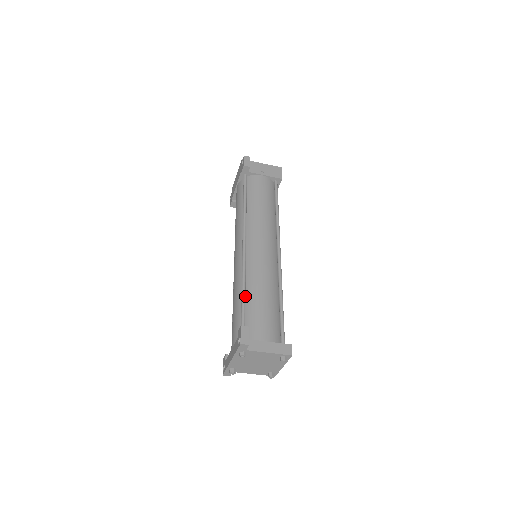
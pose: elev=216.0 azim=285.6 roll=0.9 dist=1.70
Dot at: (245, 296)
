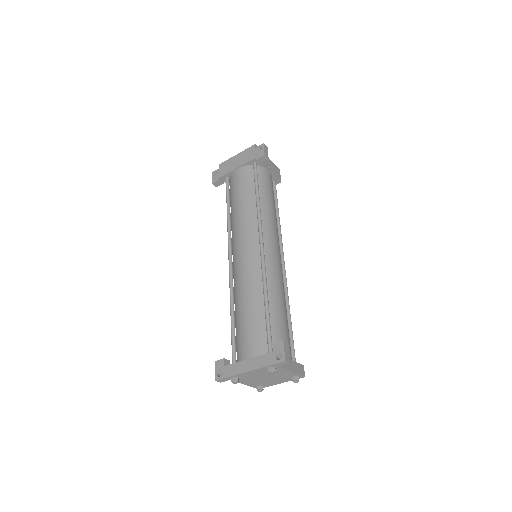
Dot at: (268, 303)
